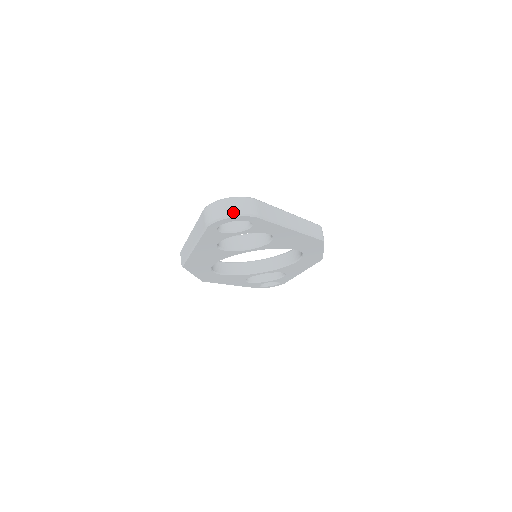
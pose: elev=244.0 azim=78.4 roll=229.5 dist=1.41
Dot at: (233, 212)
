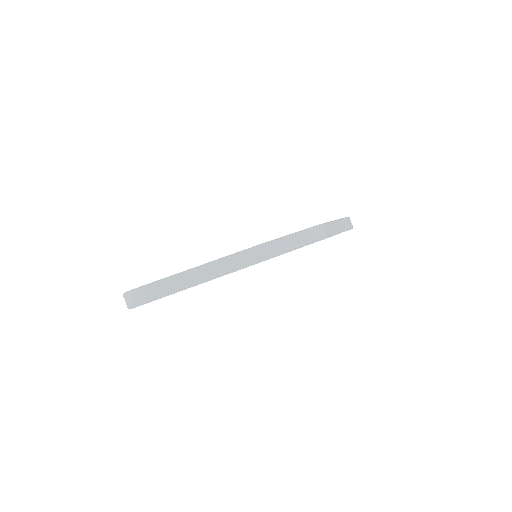
Dot at: (130, 305)
